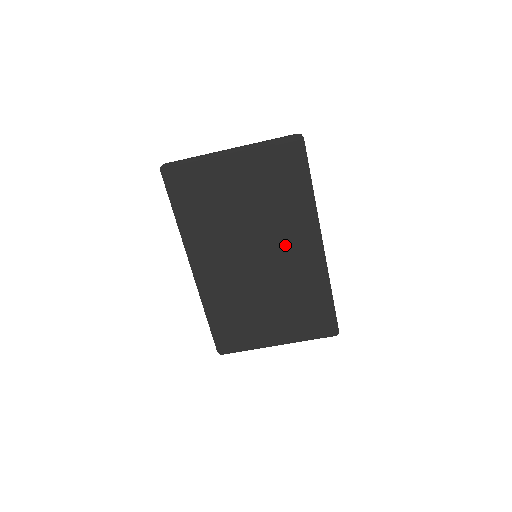
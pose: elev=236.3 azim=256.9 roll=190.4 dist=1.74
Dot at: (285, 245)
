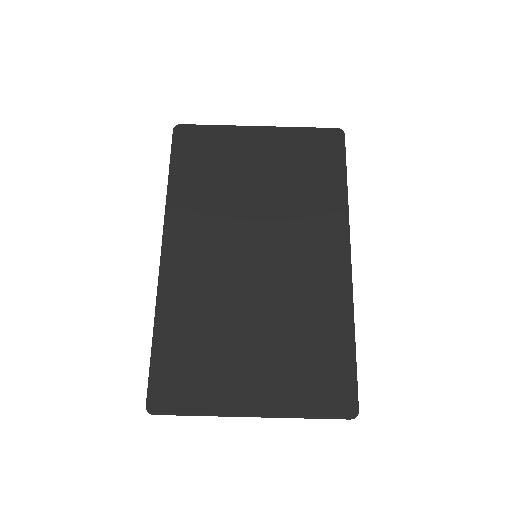
Dot at: (299, 248)
